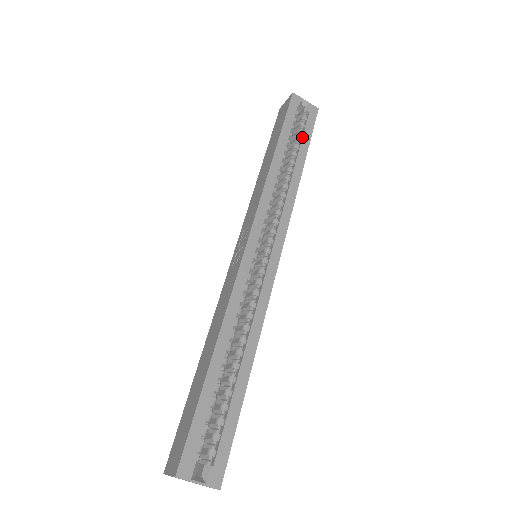
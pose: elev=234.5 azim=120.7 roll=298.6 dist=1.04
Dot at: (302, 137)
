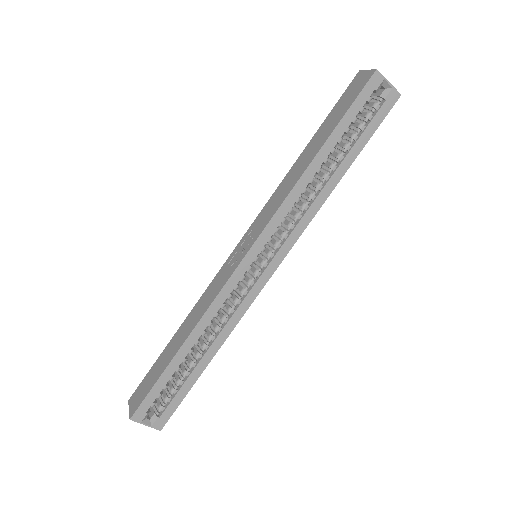
Dot at: (359, 136)
